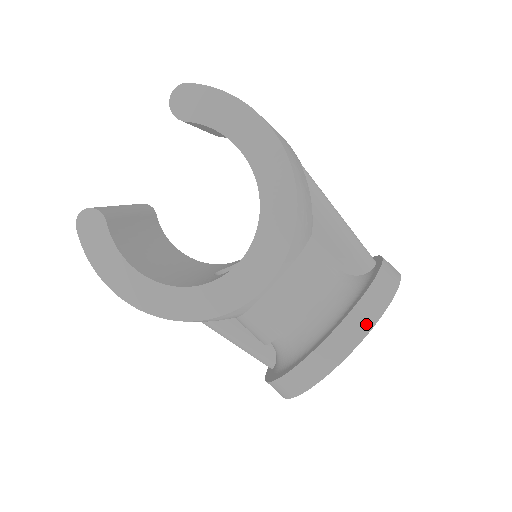
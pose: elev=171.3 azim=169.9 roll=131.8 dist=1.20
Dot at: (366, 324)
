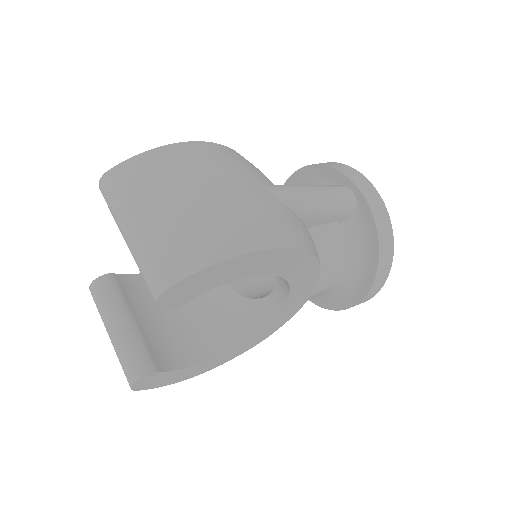
Dot at: (388, 266)
